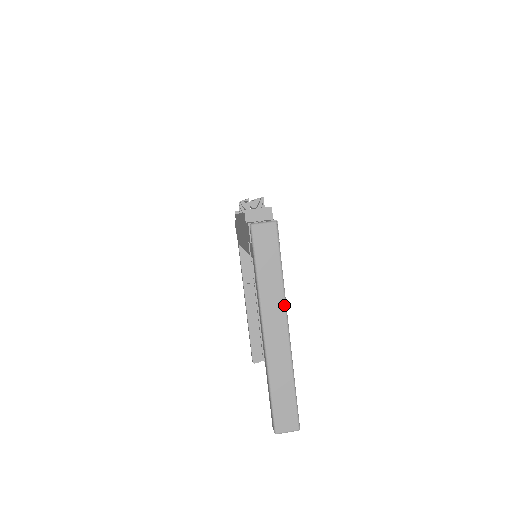
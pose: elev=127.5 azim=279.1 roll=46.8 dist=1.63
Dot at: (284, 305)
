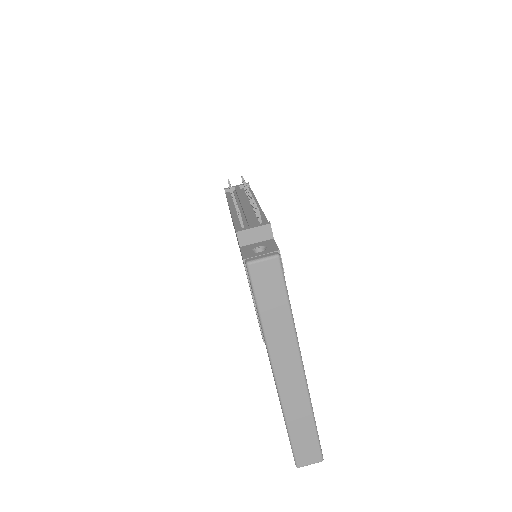
Dot at: (296, 347)
